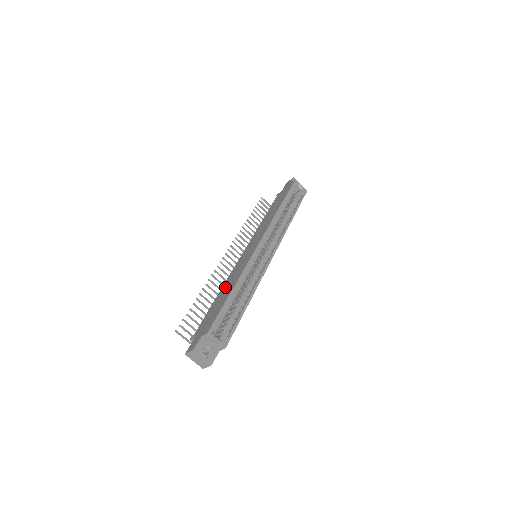
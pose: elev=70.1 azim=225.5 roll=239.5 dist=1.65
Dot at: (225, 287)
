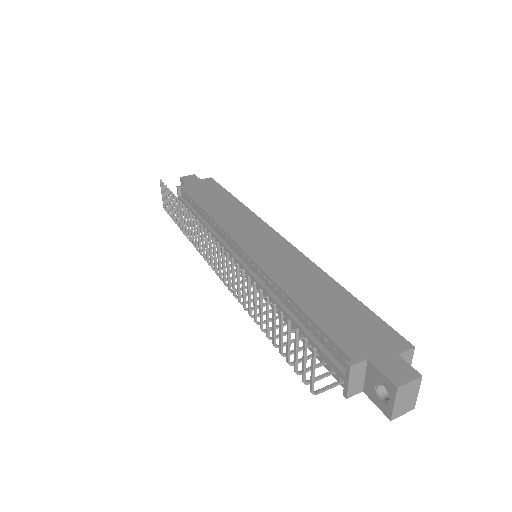
Dot at: (300, 286)
